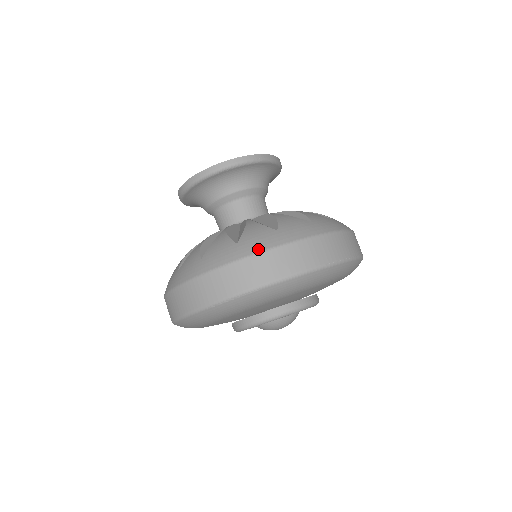
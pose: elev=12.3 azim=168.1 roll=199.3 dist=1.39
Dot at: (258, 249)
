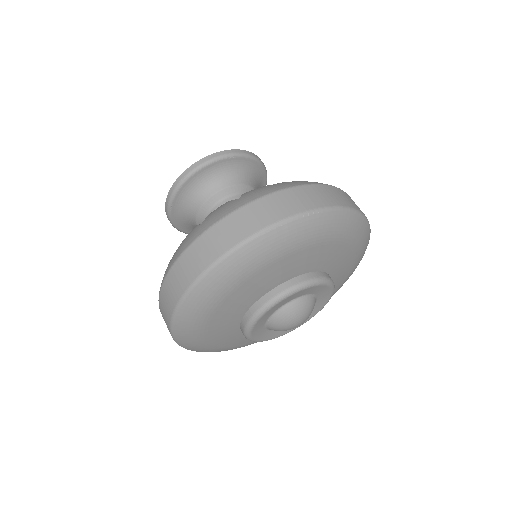
Dot at: (305, 183)
